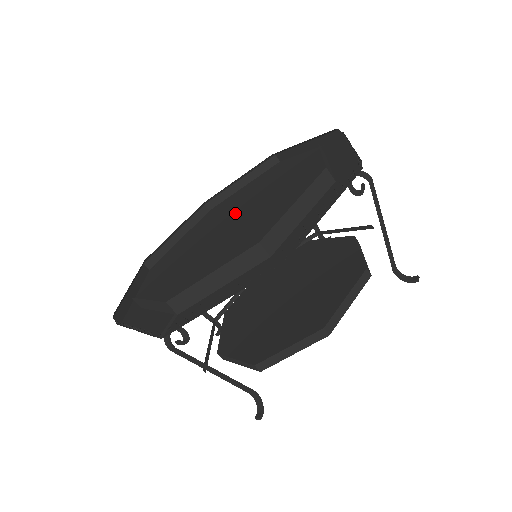
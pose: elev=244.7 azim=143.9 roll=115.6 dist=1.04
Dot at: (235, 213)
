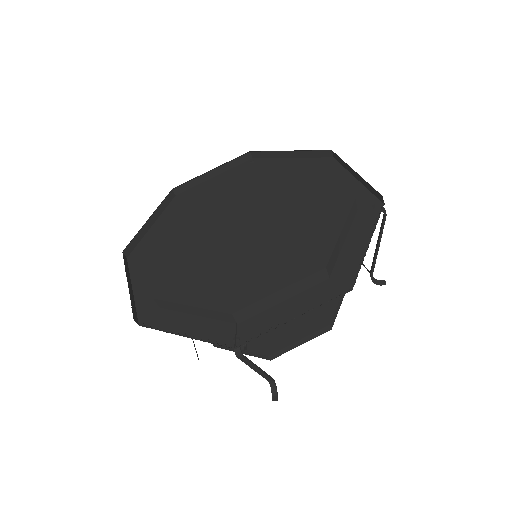
Dot at: (233, 213)
